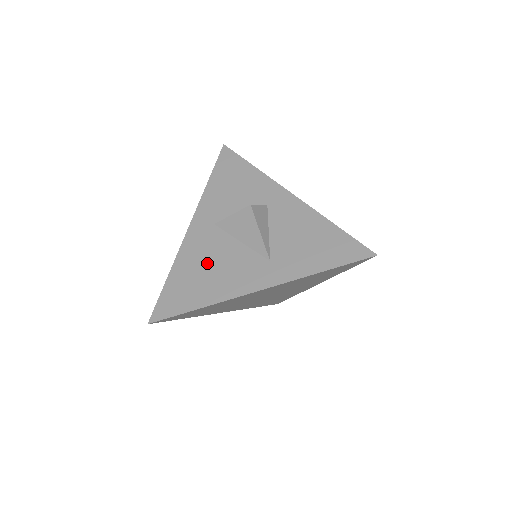
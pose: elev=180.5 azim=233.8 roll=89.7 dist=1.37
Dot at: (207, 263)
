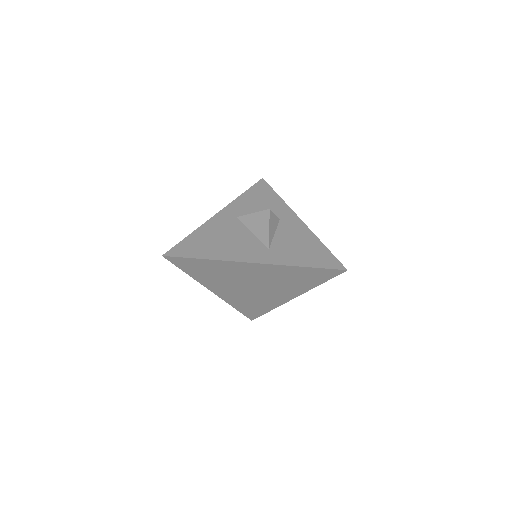
Dot at: (222, 236)
